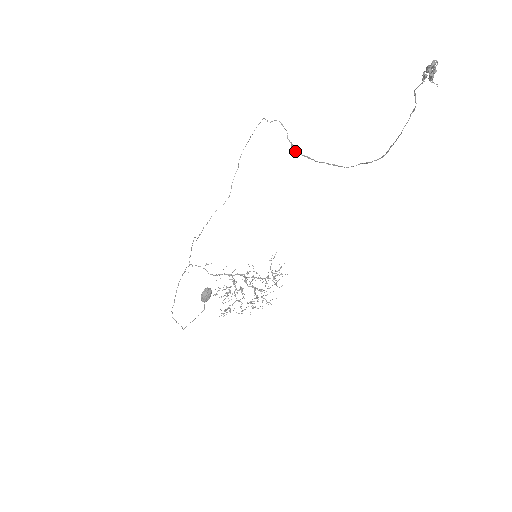
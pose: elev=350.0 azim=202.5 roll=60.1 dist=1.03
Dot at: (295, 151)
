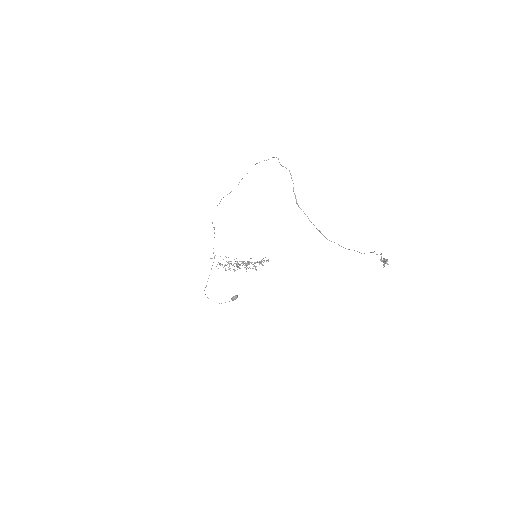
Dot at: (297, 203)
